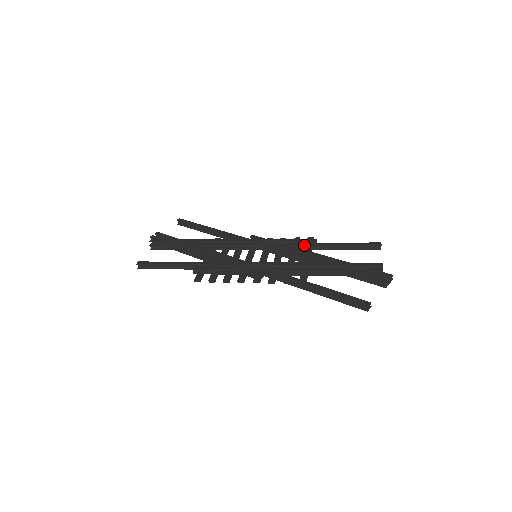
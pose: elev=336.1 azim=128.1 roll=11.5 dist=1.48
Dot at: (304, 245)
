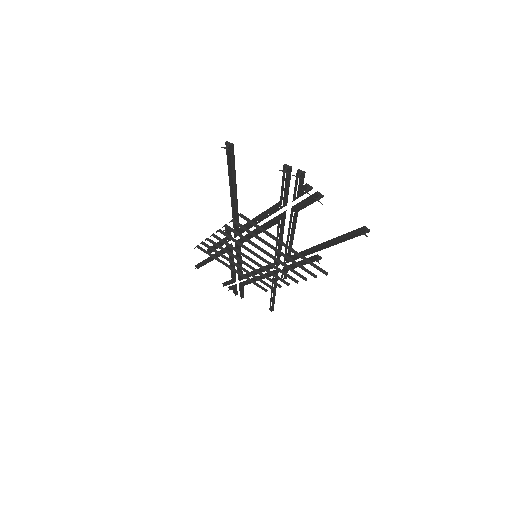
Dot at: (301, 252)
